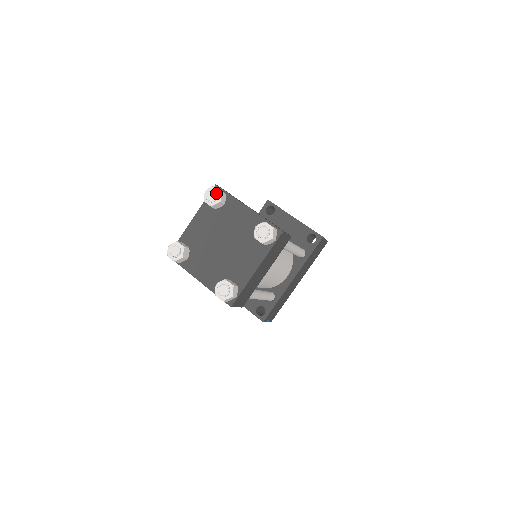
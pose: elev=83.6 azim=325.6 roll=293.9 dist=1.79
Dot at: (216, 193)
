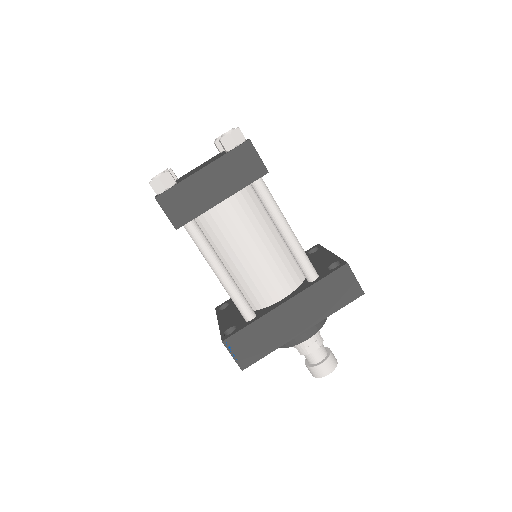
Dot at: occluded
